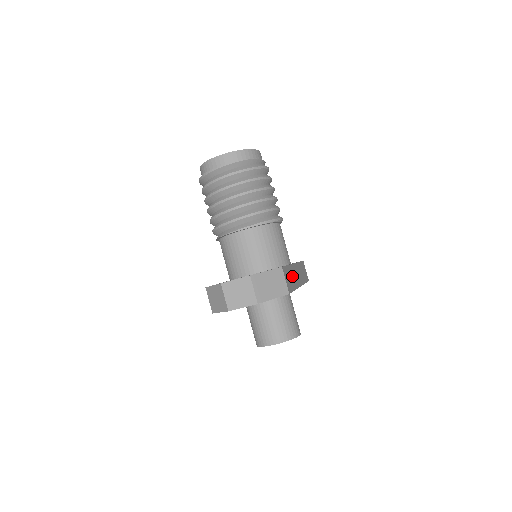
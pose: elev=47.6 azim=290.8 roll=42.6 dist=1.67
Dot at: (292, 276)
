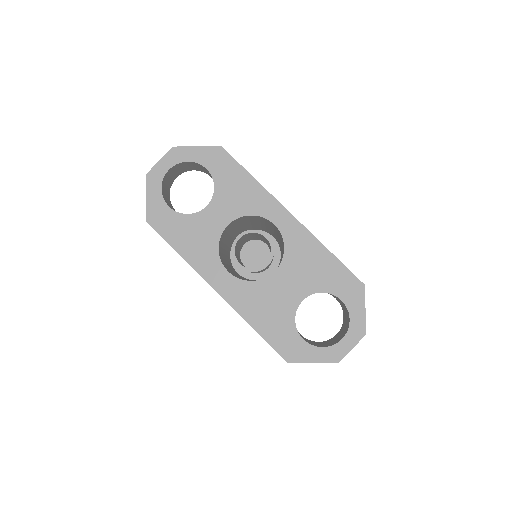
Dot at: occluded
